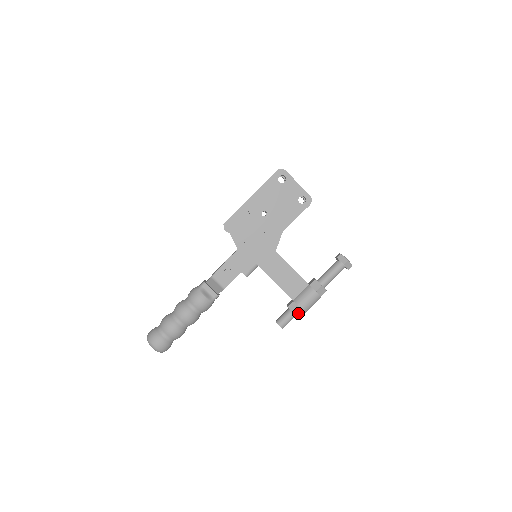
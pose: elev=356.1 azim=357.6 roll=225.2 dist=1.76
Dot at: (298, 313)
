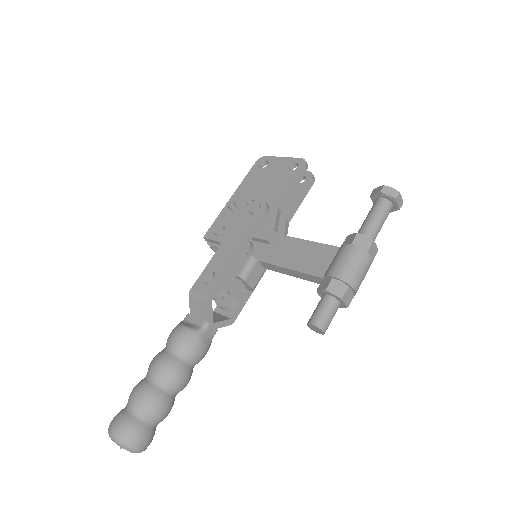
Dot at: (334, 289)
